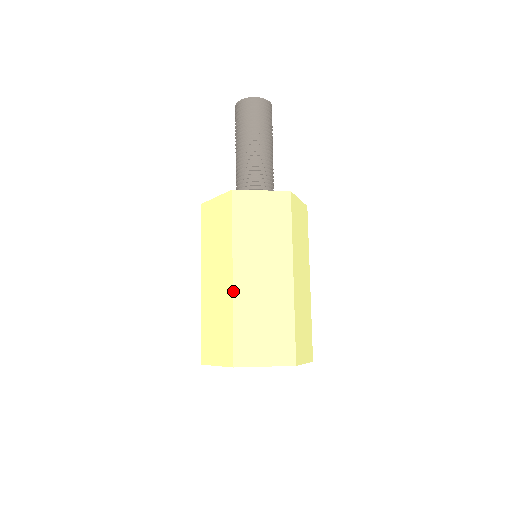
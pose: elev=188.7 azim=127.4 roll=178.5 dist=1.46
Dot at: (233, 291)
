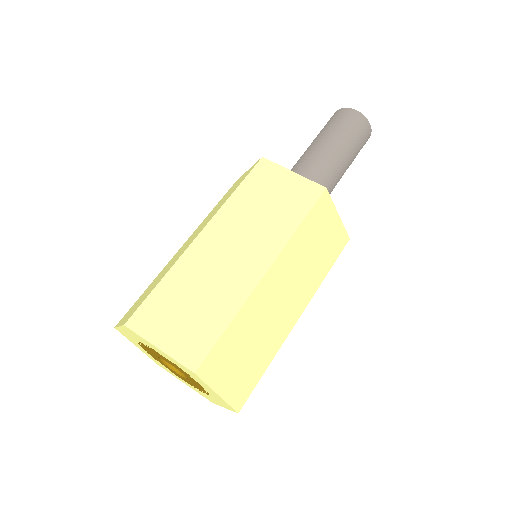
Dot at: (256, 287)
